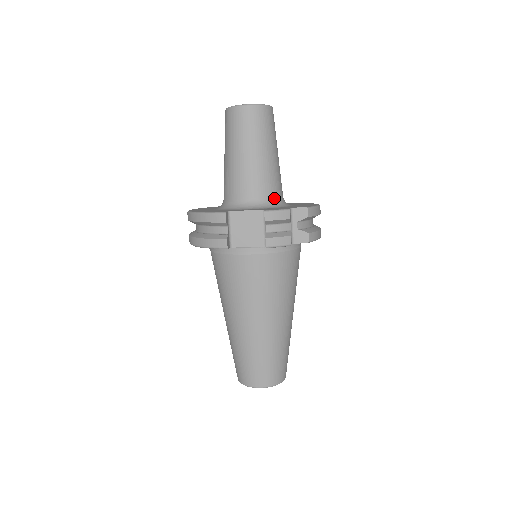
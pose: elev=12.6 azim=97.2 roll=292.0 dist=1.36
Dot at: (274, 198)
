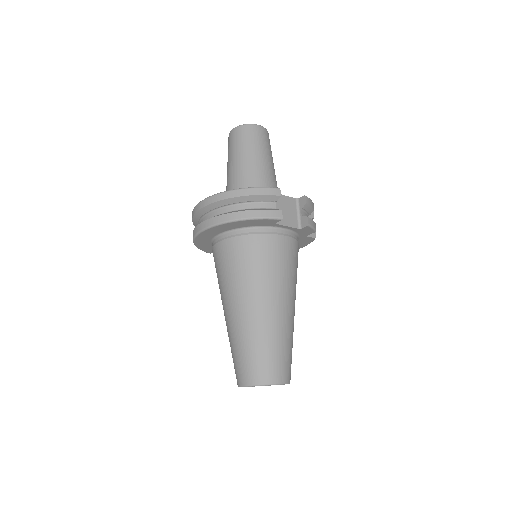
Dot at: occluded
